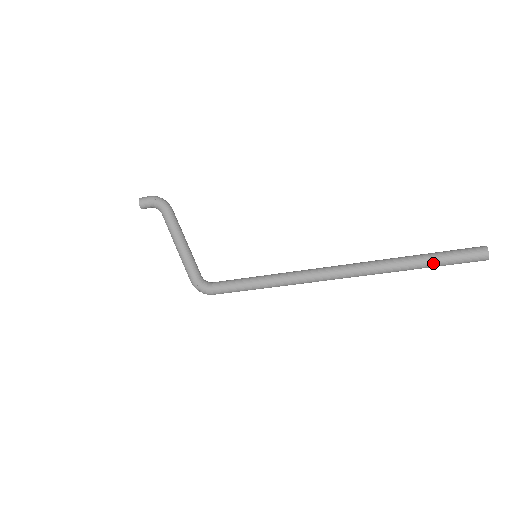
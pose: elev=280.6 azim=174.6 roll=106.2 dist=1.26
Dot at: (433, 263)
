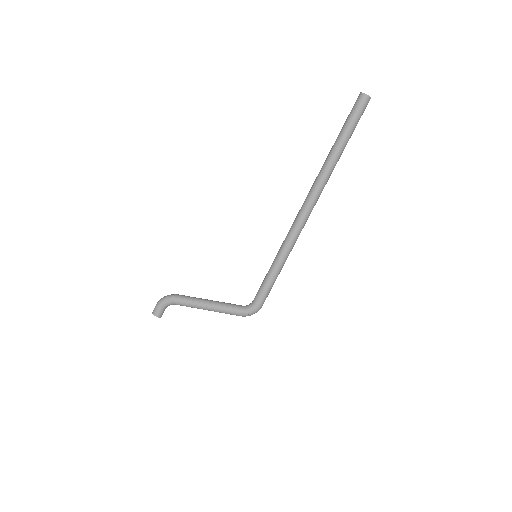
Dot at: (348, 136)
